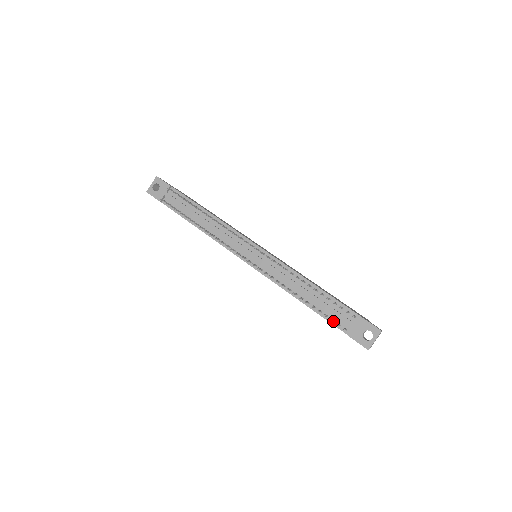
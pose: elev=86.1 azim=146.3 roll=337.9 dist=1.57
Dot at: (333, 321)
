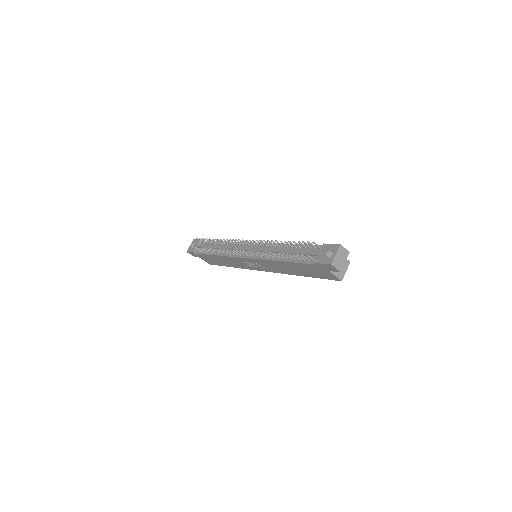
Dot at: (304, 261)
